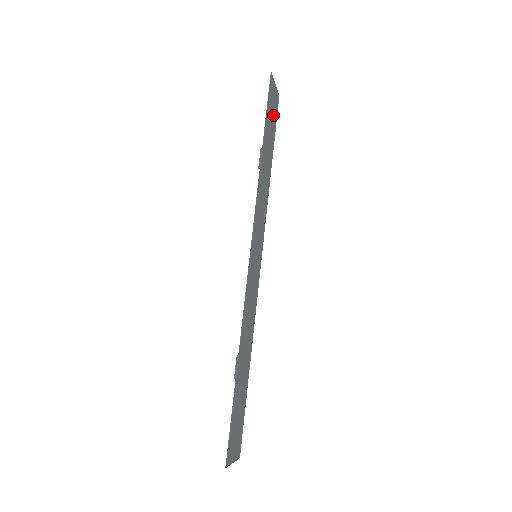
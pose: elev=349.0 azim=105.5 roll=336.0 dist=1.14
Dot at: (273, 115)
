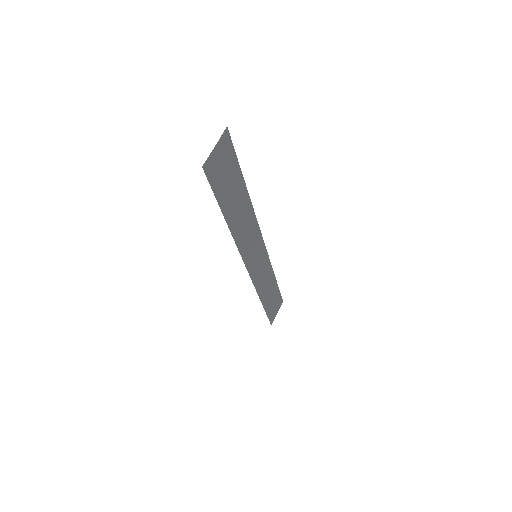
Dot at: (227, 168)
